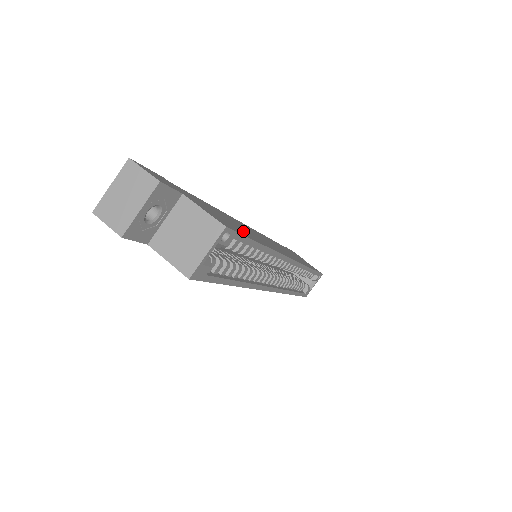
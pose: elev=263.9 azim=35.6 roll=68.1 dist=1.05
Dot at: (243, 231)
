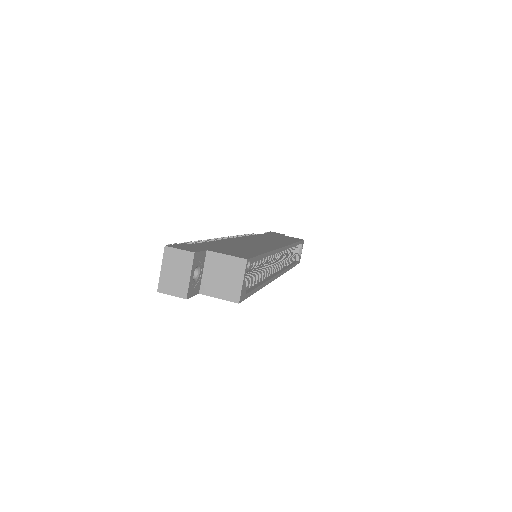
Dot at: (250, 250)
